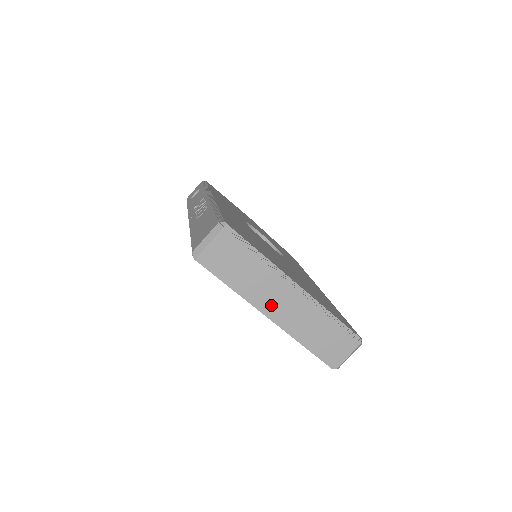
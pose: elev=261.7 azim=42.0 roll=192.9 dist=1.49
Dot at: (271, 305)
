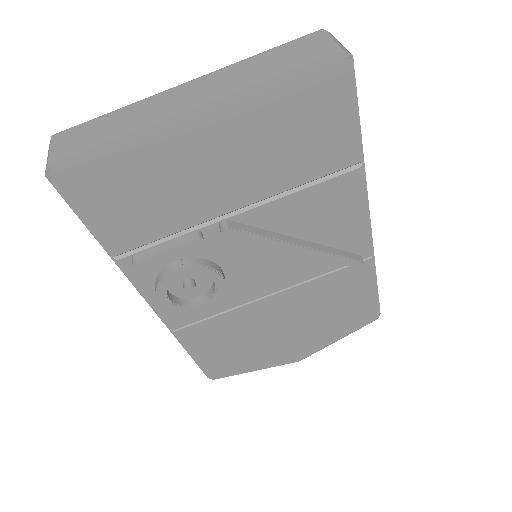
Dot at: (178, 108)
